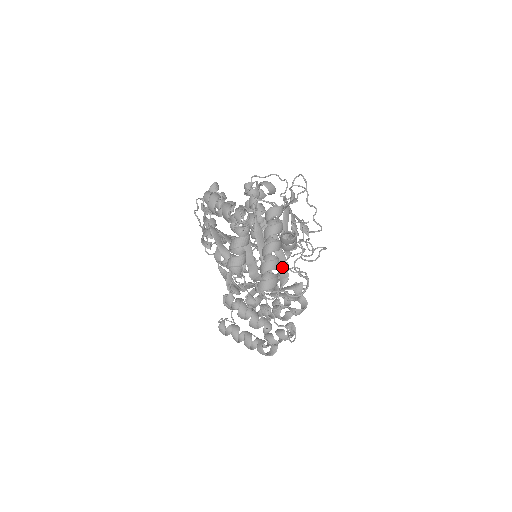
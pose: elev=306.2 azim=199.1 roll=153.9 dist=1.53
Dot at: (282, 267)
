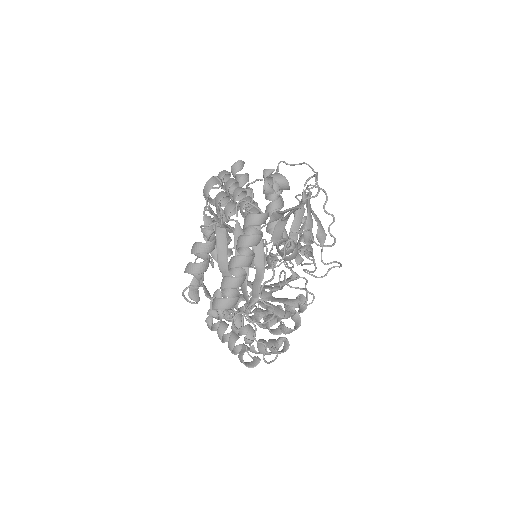
Dot at: (257, 283)
